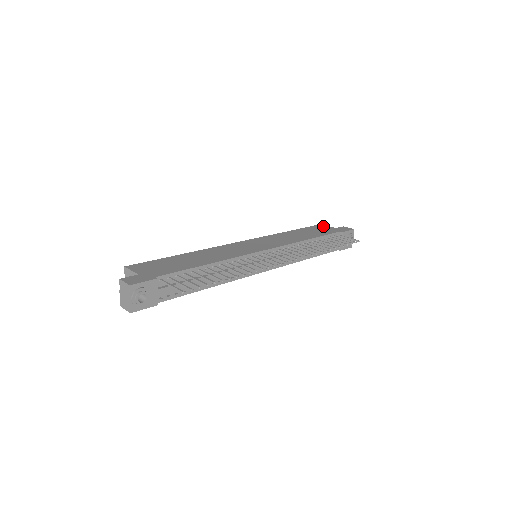
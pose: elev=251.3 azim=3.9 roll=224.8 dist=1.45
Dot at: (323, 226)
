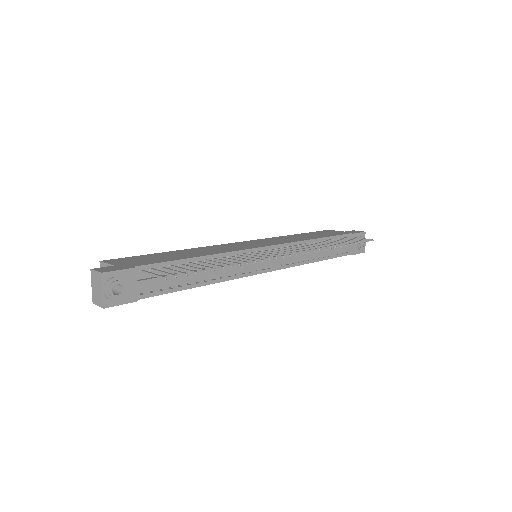
Dot at: (330, 231)
